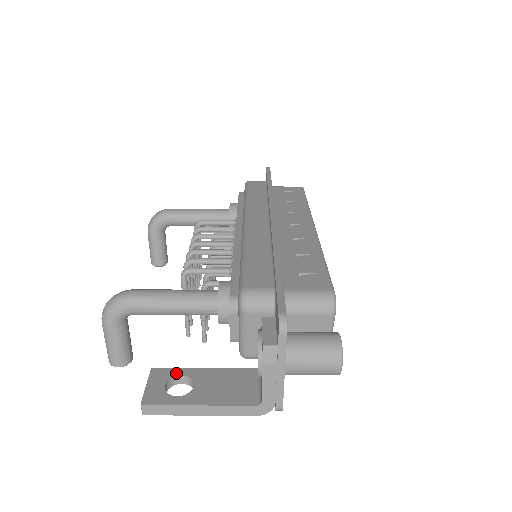
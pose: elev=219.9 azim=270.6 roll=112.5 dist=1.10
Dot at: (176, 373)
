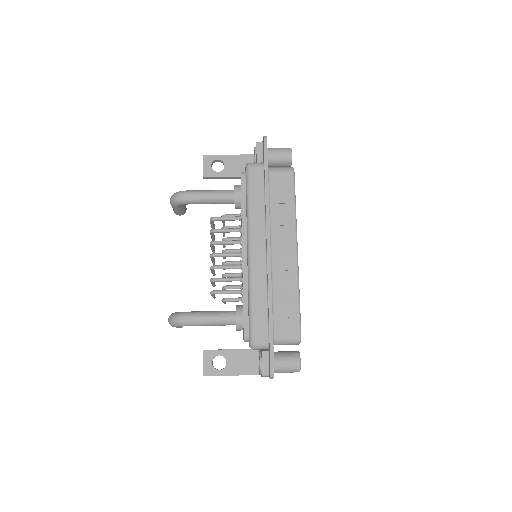
Dot at: (216, 354)
